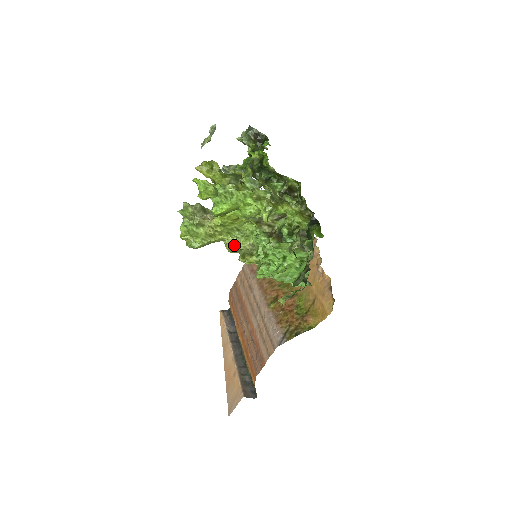
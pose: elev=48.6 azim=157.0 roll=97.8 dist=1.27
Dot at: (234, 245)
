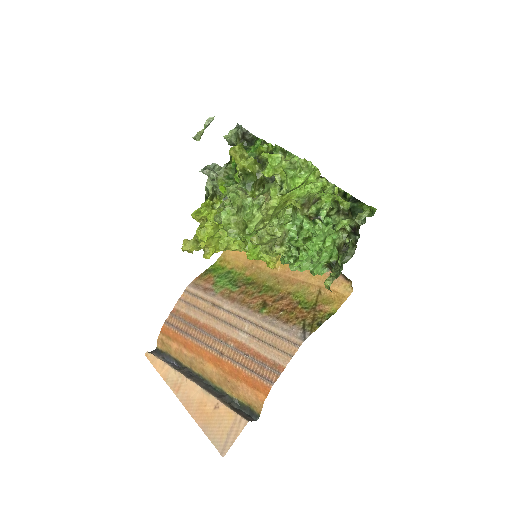
Dot at: (269, 234)
